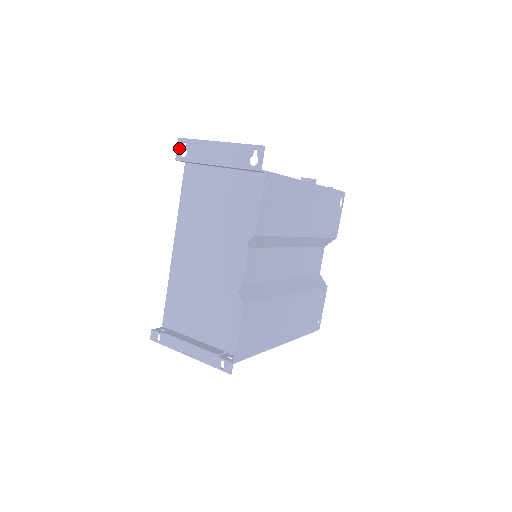
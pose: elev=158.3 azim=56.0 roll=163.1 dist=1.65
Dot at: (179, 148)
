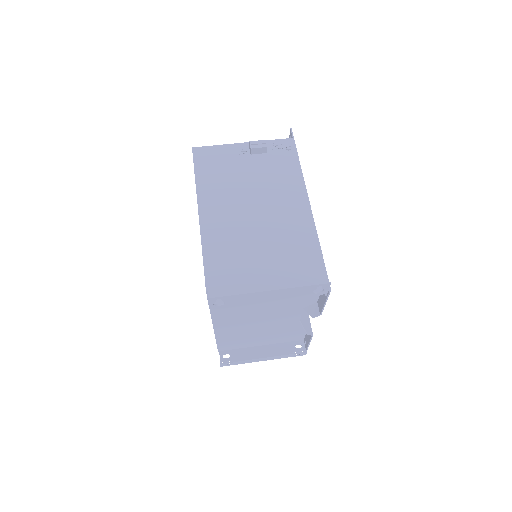
Dot at: (212, 303)
